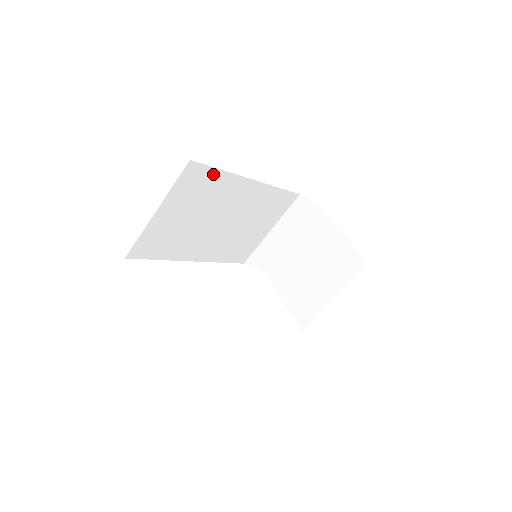
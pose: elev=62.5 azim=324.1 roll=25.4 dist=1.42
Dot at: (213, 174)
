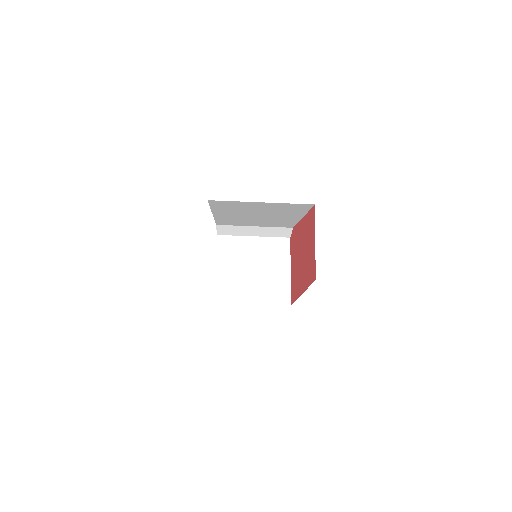
Dot at: (304, 210)
